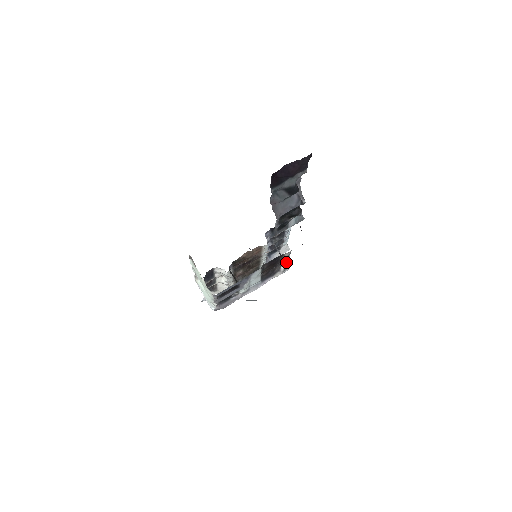
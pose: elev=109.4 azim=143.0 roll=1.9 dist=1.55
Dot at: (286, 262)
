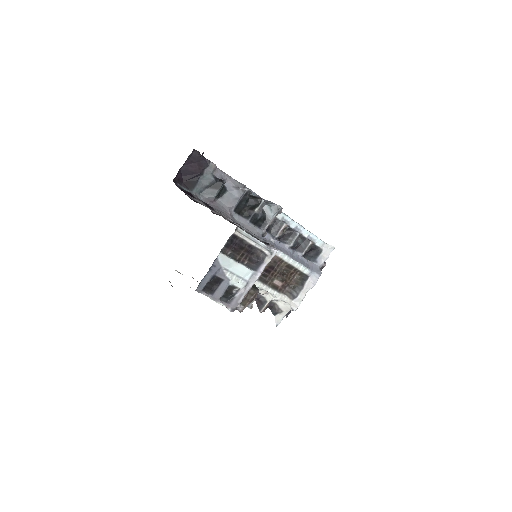
Dot at: (260, 244)
